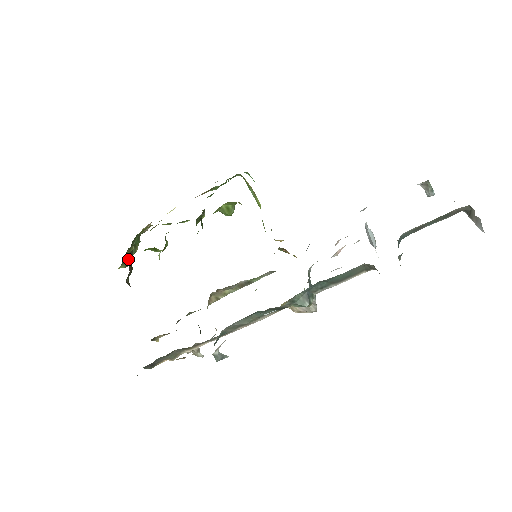
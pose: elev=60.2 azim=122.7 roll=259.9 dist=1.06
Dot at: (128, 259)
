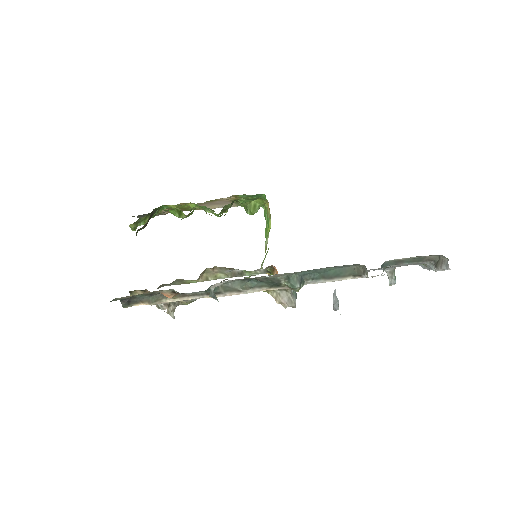
Dot at: (152, 212)
